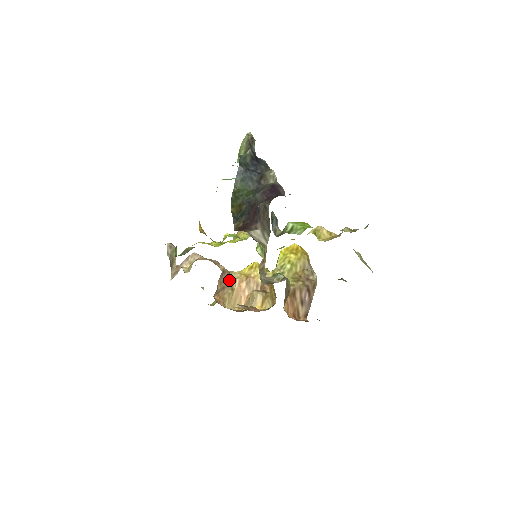
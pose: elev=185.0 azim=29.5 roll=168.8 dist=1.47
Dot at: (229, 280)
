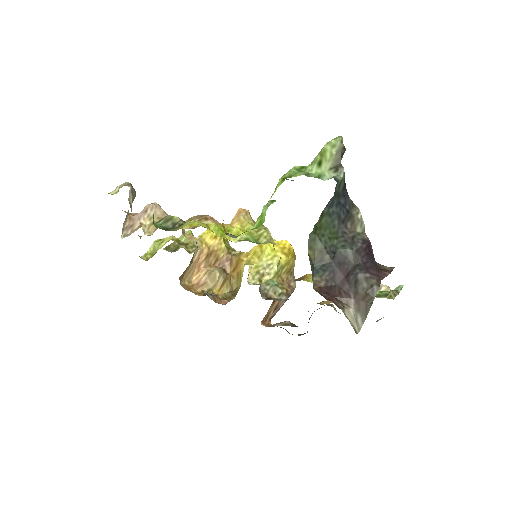
Dot at: occluded
